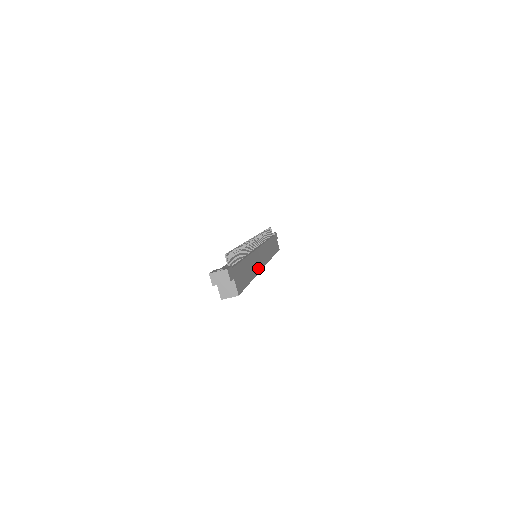
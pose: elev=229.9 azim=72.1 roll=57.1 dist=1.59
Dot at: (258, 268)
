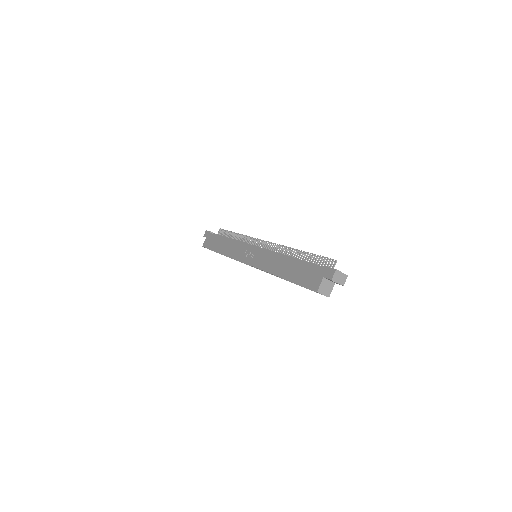
Dot at: occluded
